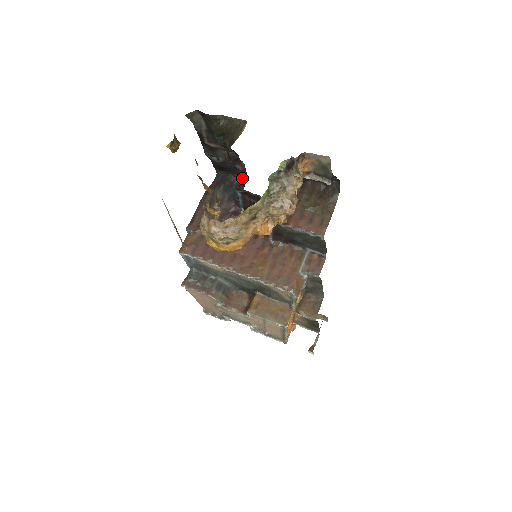
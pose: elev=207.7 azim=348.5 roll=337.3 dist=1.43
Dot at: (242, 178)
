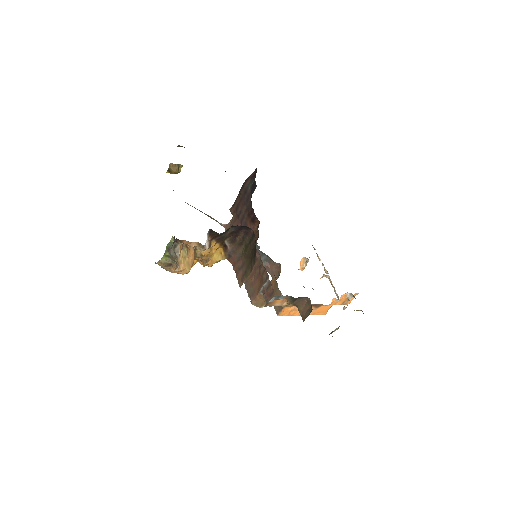
Dot at: occluded
